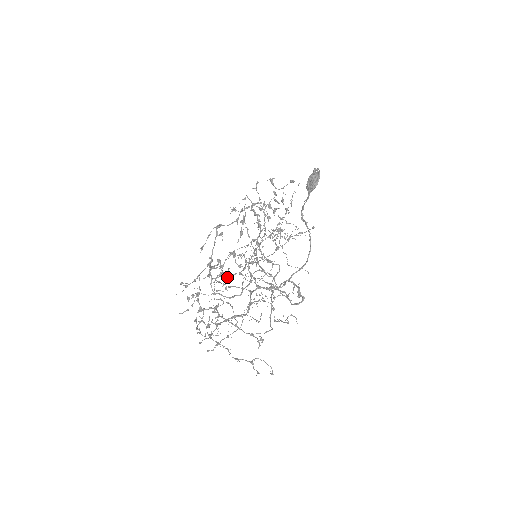
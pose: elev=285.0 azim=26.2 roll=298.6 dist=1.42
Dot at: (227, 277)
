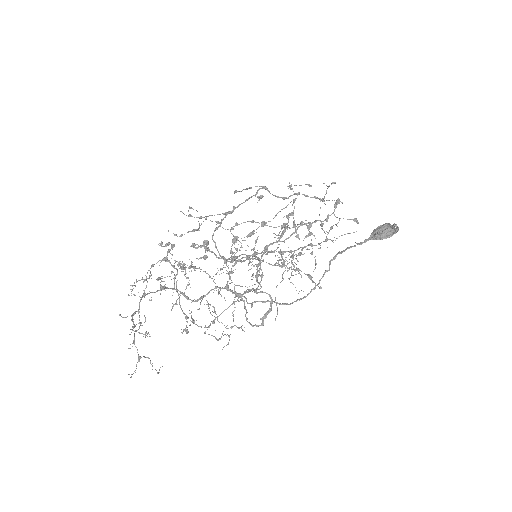
Dot at: (234, 236)
